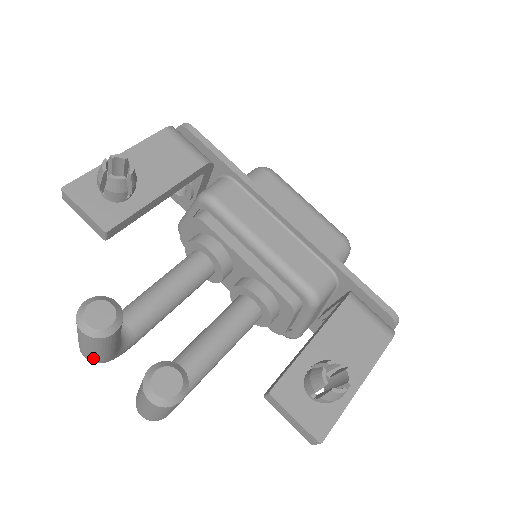
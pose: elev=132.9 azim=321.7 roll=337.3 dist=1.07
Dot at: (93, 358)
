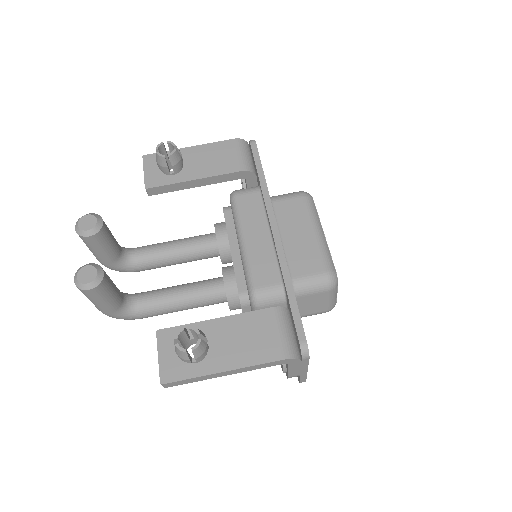
Dot at: (96, 257)
